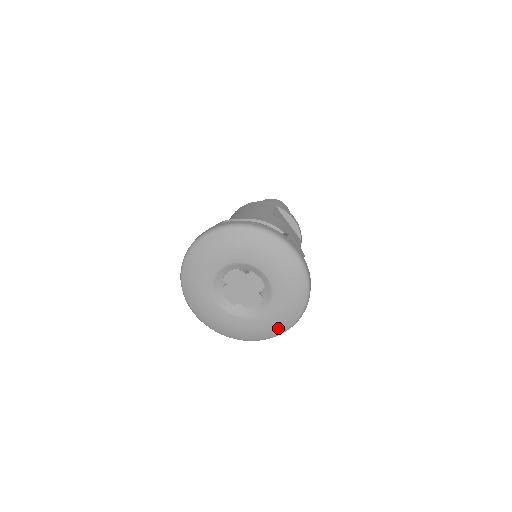
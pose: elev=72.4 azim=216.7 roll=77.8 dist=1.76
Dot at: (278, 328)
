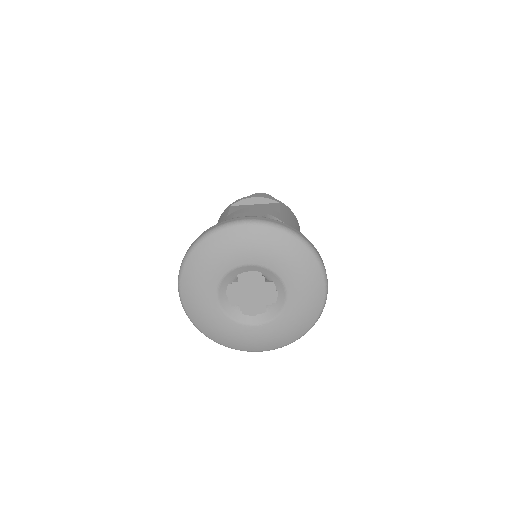
Dot at: (316, 287)
